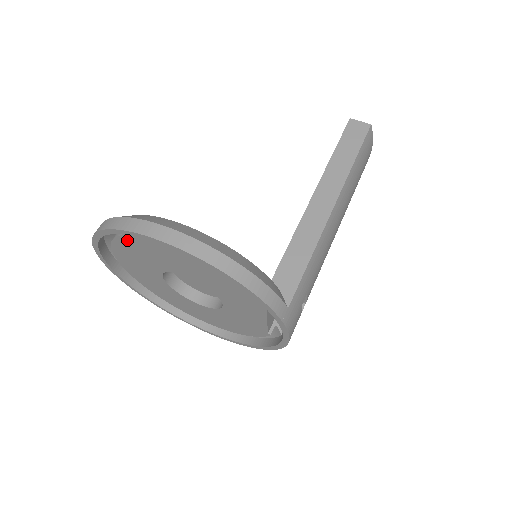
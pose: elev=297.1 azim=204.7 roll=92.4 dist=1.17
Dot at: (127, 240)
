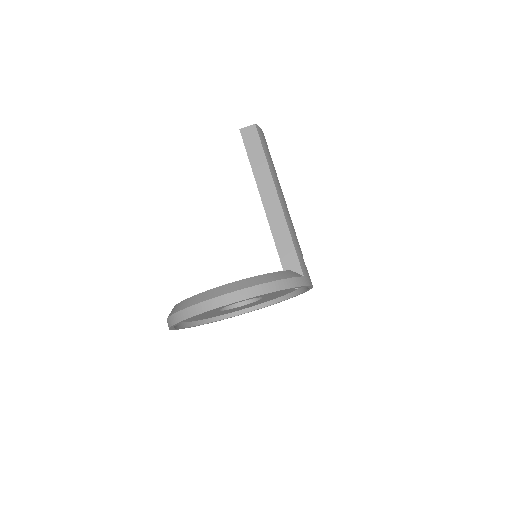
Dot at: occluded
